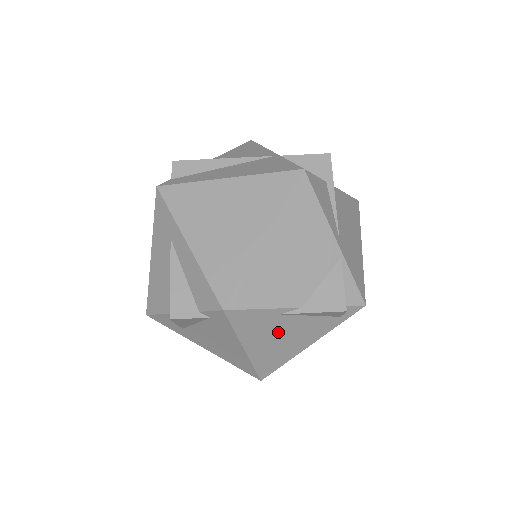
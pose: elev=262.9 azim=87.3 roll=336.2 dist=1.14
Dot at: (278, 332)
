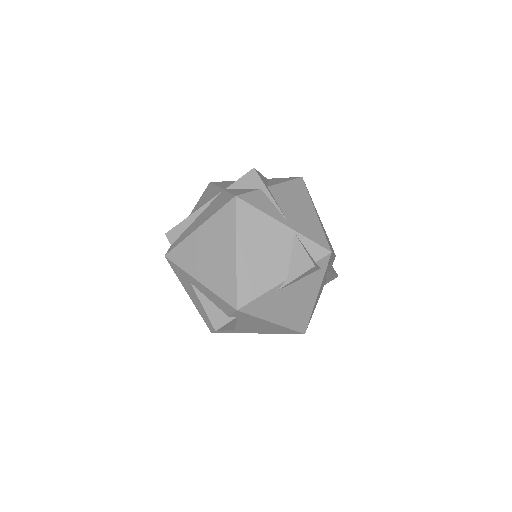
Dot at: (286, 301)
